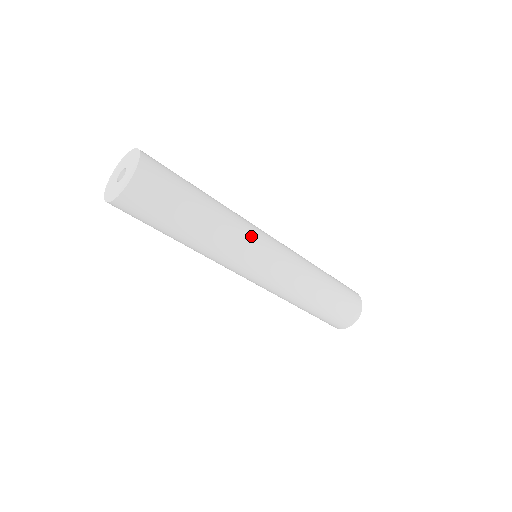
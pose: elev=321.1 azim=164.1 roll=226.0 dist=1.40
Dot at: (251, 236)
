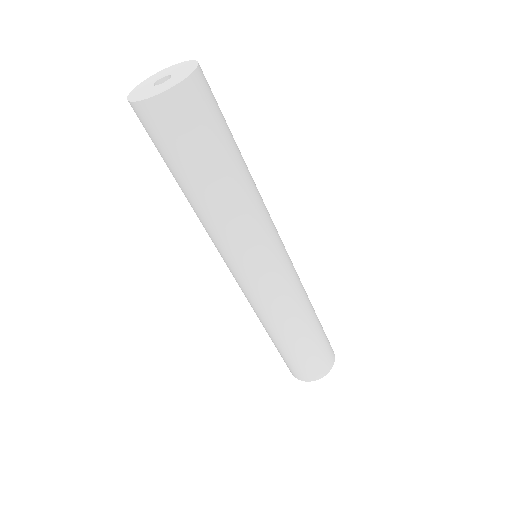
Dot at: (262, 235)
